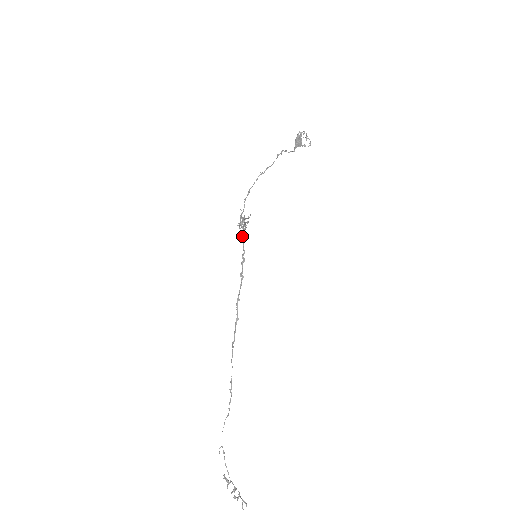
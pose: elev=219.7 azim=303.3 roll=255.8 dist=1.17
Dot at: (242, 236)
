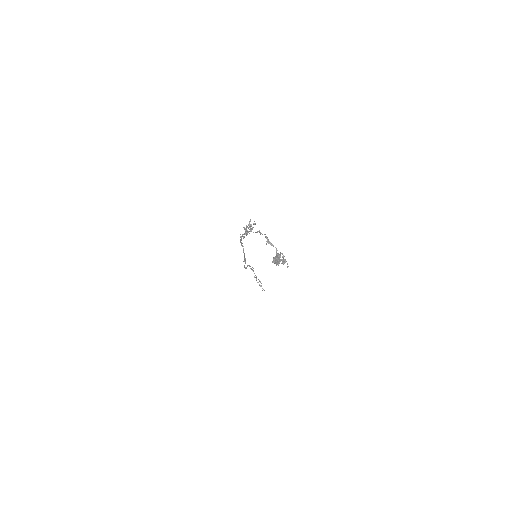
Dot at: occluded
